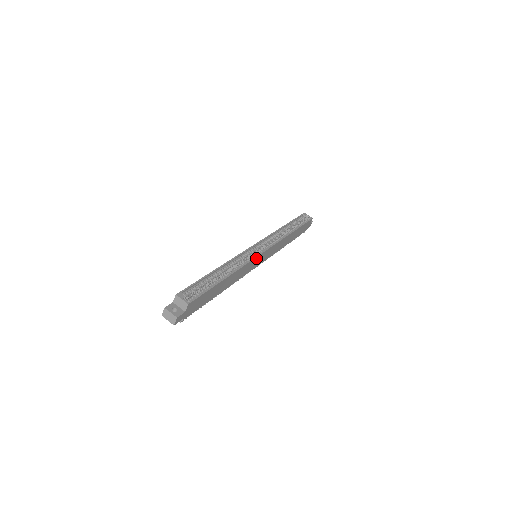
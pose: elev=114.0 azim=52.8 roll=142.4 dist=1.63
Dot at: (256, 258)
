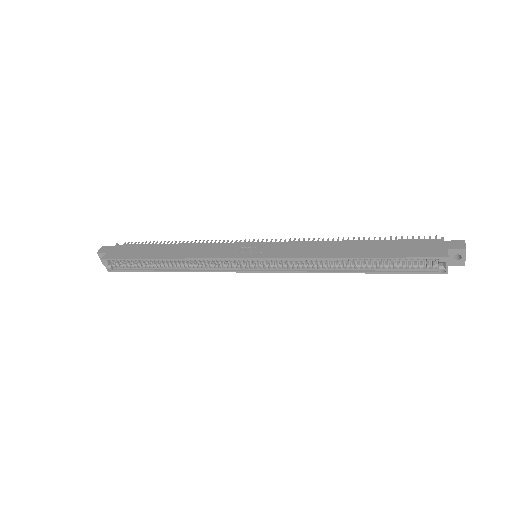
Dot at: (233, 270)
